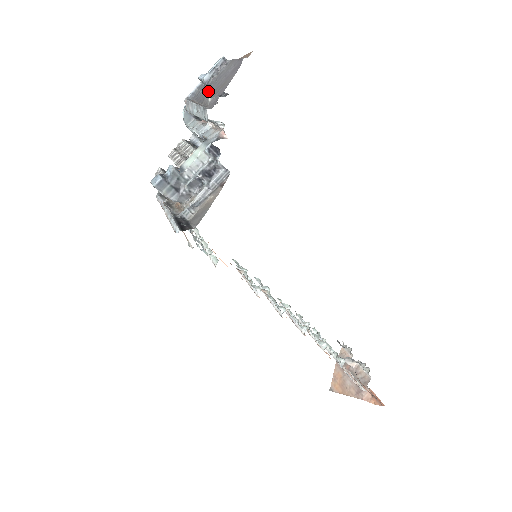
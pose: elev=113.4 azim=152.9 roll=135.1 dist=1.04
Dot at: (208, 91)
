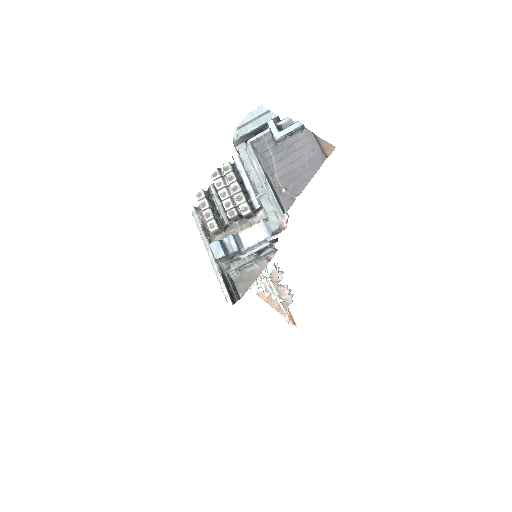
Dot at: (278, 160)
